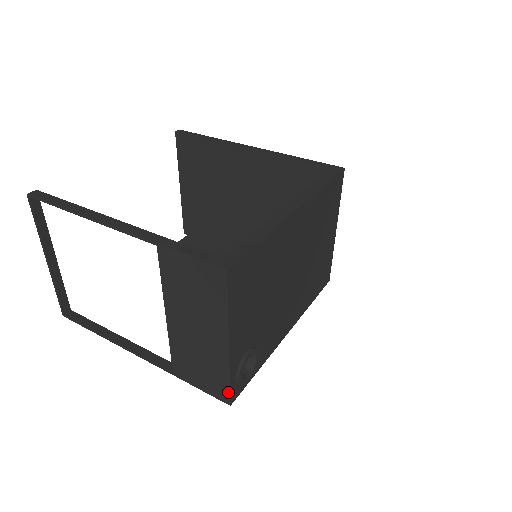
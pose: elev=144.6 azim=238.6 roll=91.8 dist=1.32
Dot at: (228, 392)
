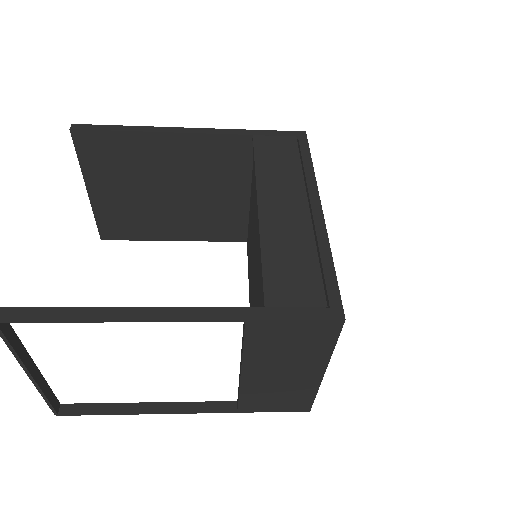
Dot at: (311, 404)
